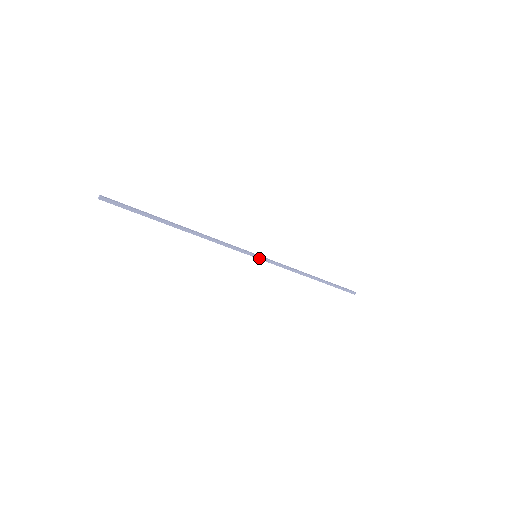
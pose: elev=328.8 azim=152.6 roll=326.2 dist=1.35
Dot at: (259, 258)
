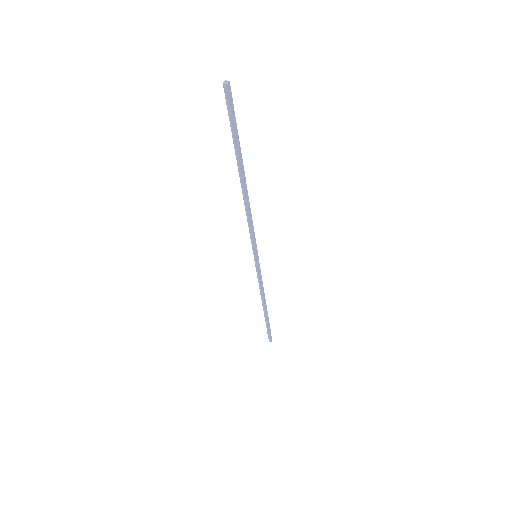
Dot at: (255, 259)
